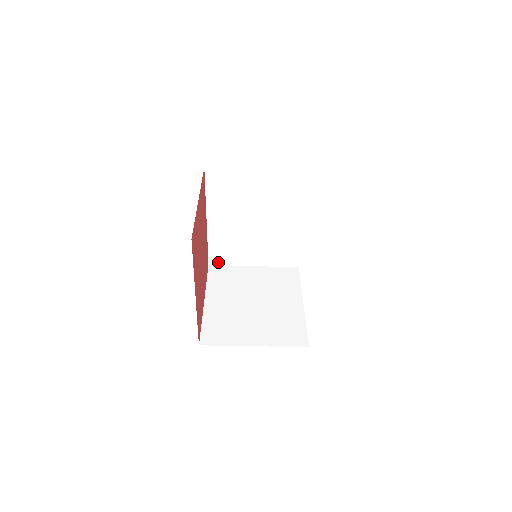
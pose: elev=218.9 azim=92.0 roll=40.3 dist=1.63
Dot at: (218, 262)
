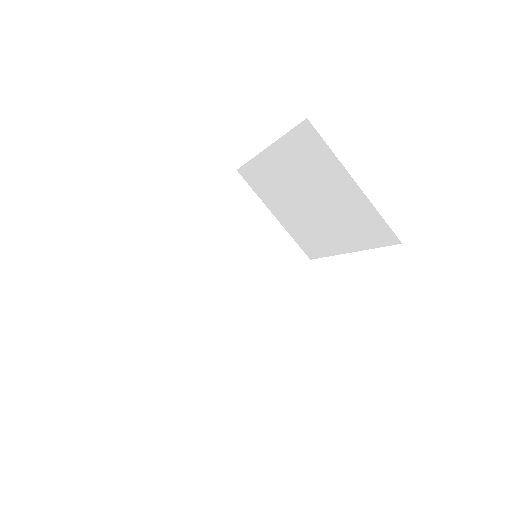
Dot at: (141, 273)
